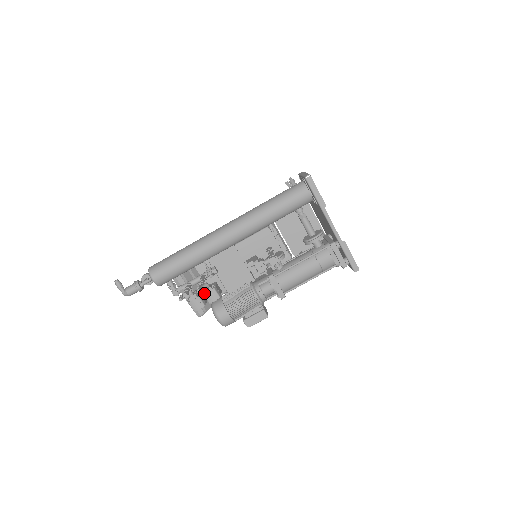
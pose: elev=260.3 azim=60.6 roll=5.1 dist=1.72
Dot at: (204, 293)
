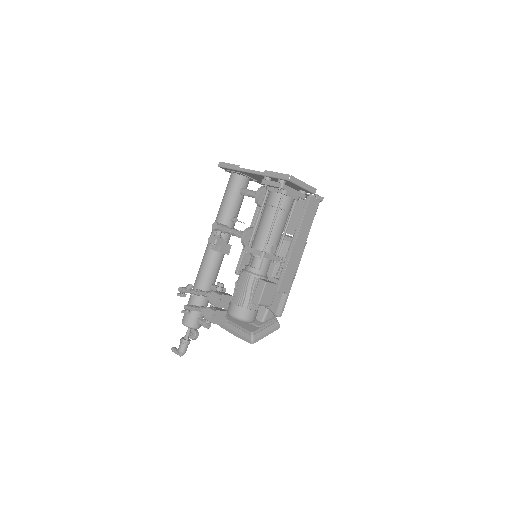
Dot at: (209, 301)
